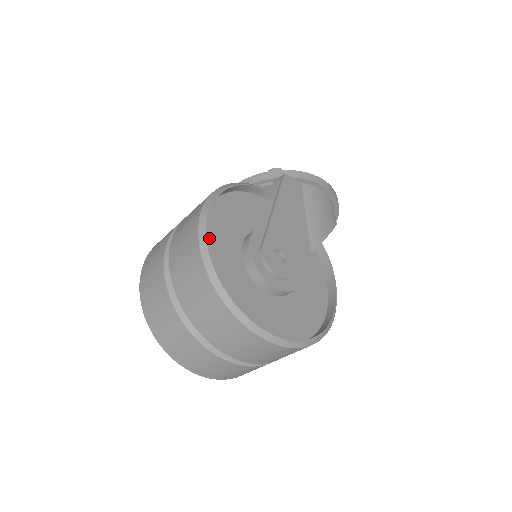
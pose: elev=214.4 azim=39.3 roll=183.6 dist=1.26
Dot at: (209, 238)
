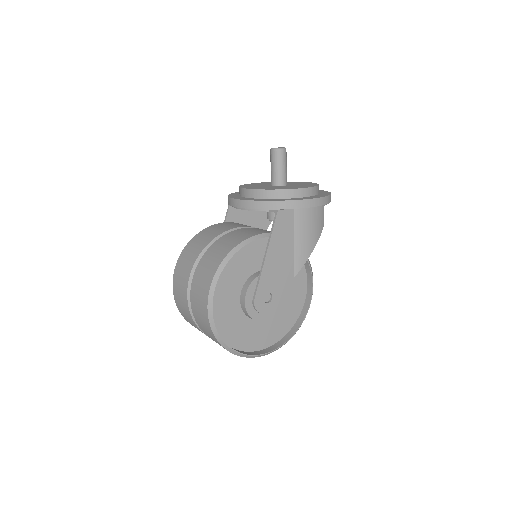
Dot at: (216, 306)
